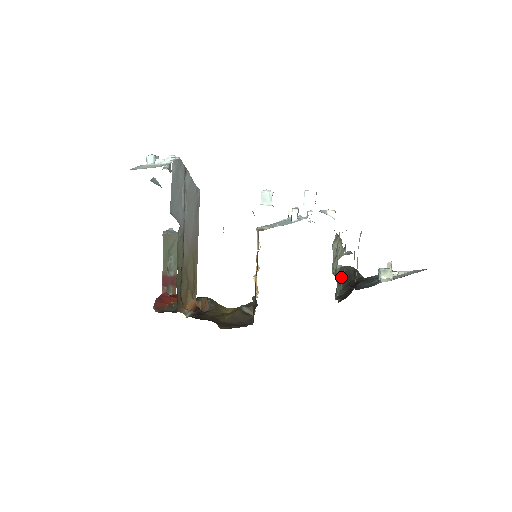
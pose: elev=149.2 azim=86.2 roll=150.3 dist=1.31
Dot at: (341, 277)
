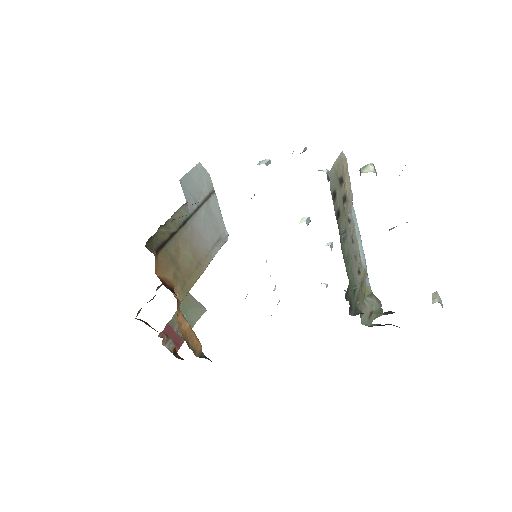
Dot at: occluded
